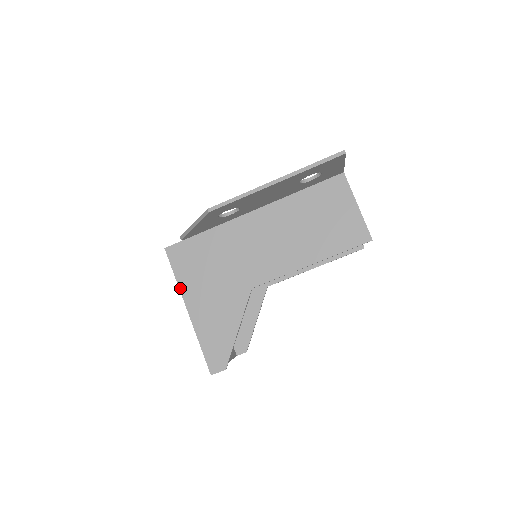
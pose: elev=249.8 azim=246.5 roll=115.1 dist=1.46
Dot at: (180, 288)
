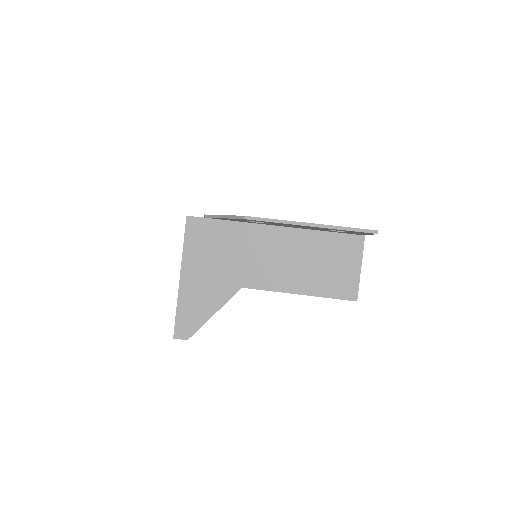
Dot at: (183, 256)
